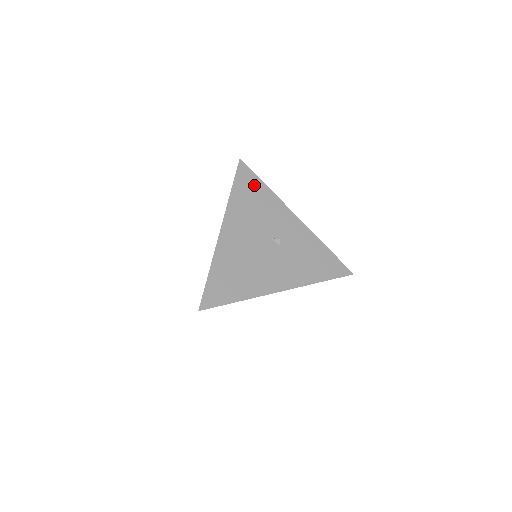
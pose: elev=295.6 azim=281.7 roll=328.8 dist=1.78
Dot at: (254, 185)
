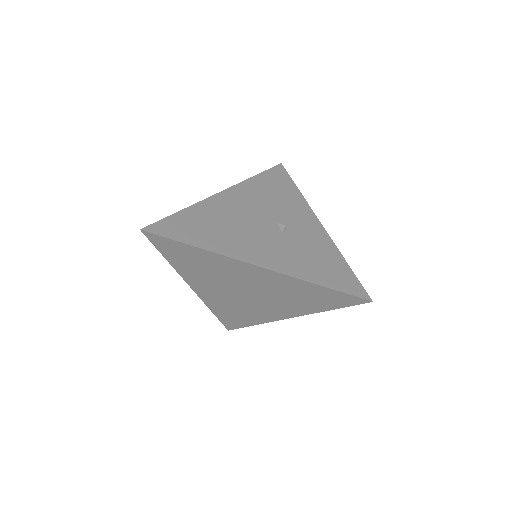
Dot at: (284, 183)
